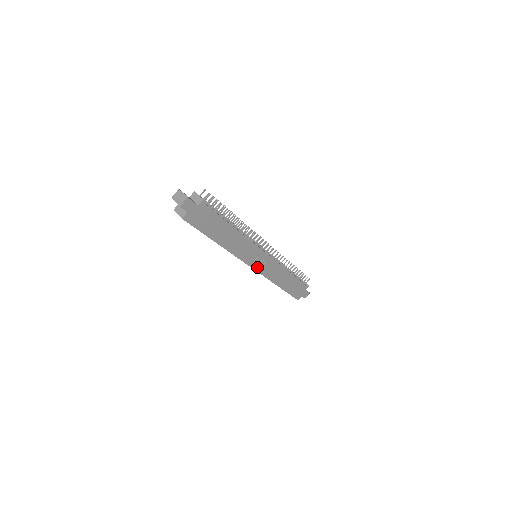
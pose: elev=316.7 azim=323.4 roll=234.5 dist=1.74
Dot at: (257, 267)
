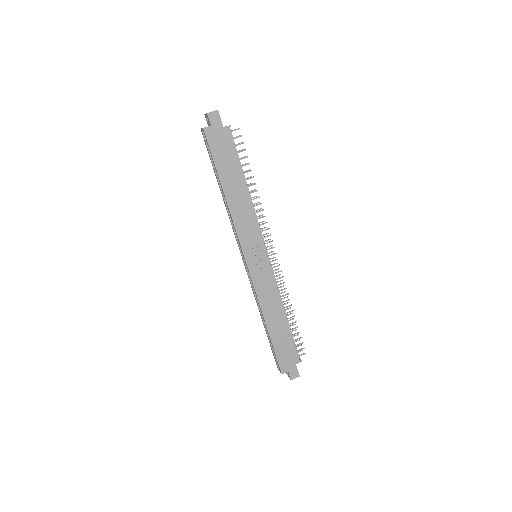
Dot at: (251, 266)
